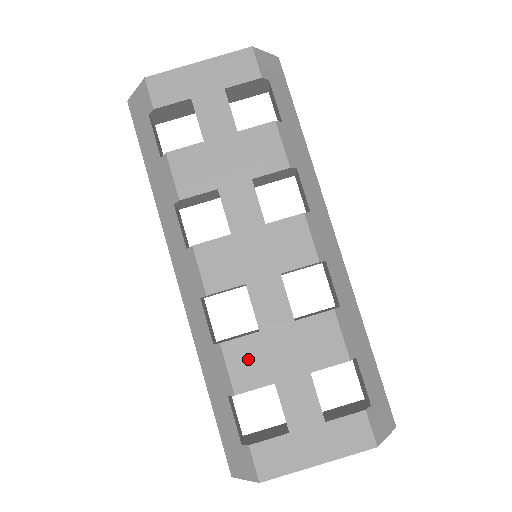
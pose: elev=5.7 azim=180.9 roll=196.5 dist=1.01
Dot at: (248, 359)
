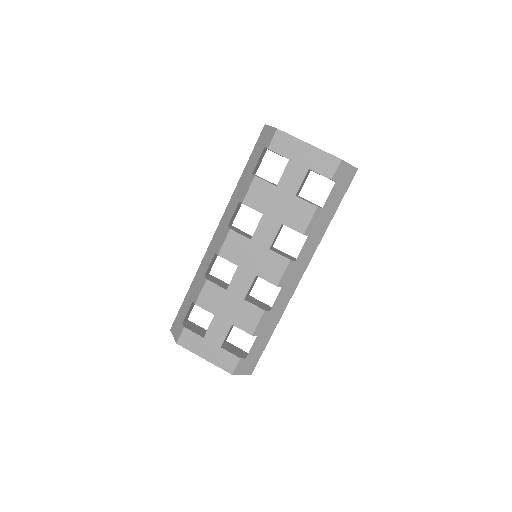
Dot at: (212, 296)
